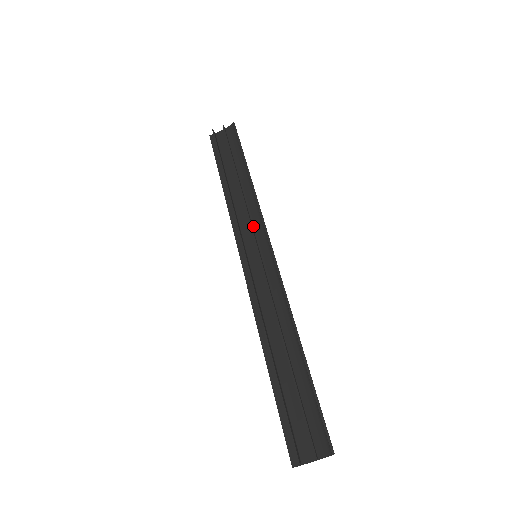
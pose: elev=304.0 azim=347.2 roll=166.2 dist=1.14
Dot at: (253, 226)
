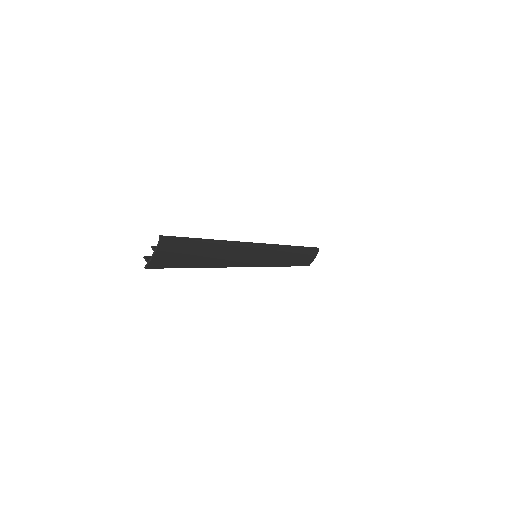
Dot at: (272, 254)
